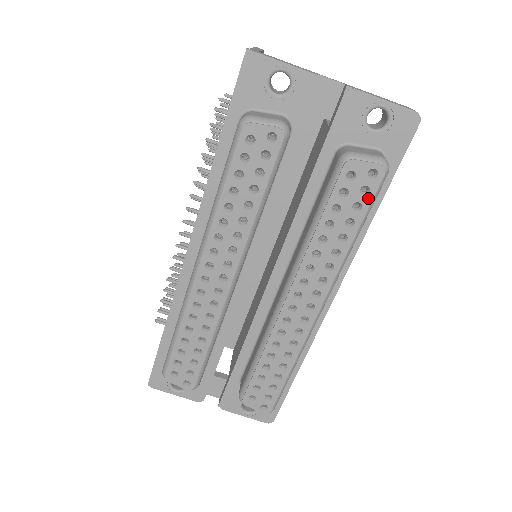
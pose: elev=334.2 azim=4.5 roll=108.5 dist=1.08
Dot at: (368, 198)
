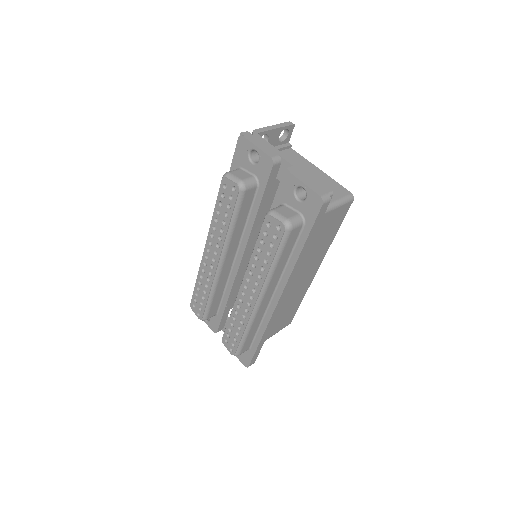
Dot at: (277, 242)
